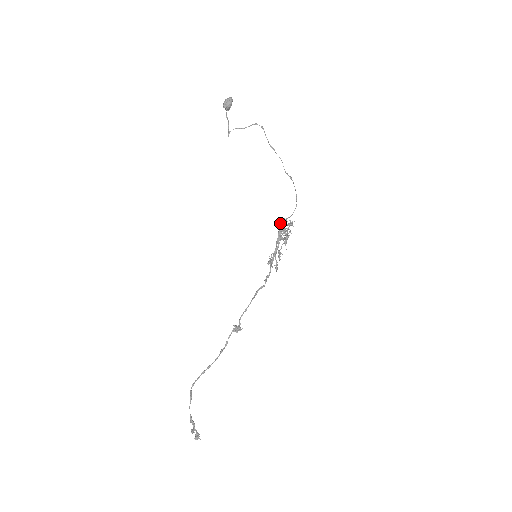
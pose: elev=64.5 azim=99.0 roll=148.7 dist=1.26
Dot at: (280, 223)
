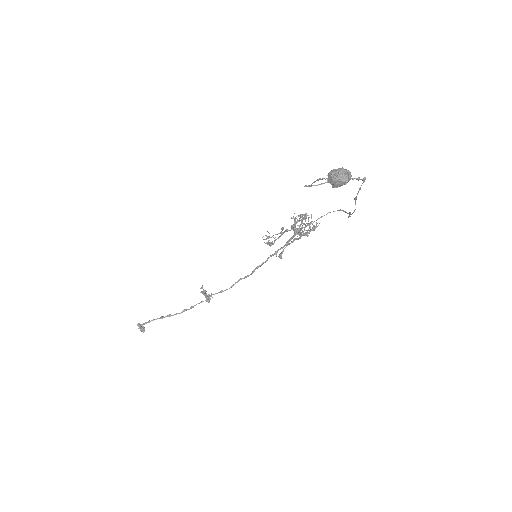
Dot at: occluded
